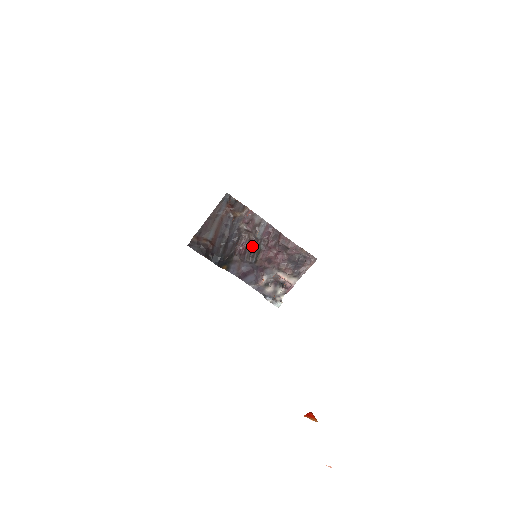
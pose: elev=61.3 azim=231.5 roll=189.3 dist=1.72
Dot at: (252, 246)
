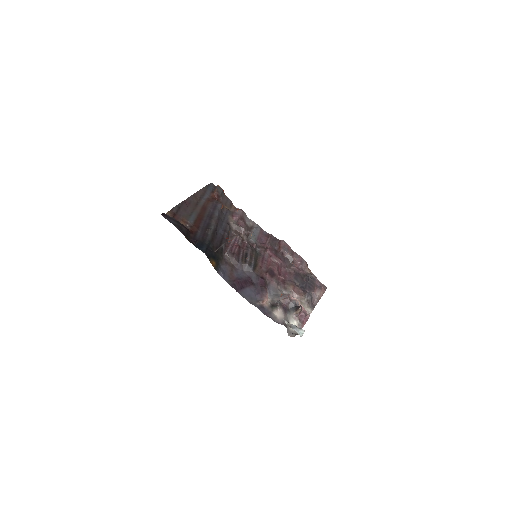
Dot at: (247, 247)
